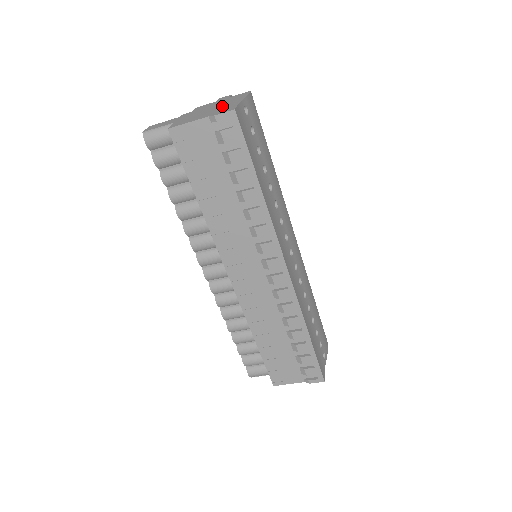
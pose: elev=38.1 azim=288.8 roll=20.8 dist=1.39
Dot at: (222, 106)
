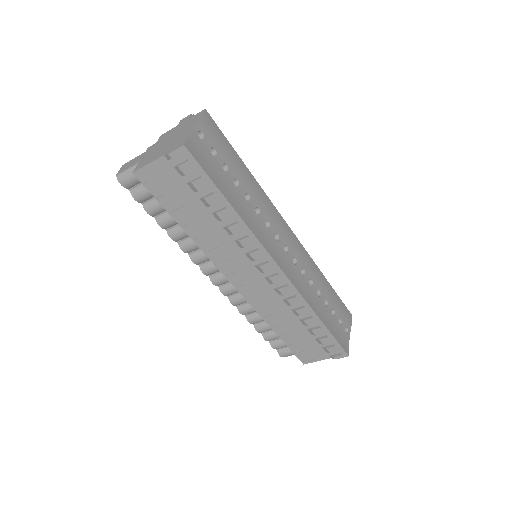
Dot at: (177, 137)
